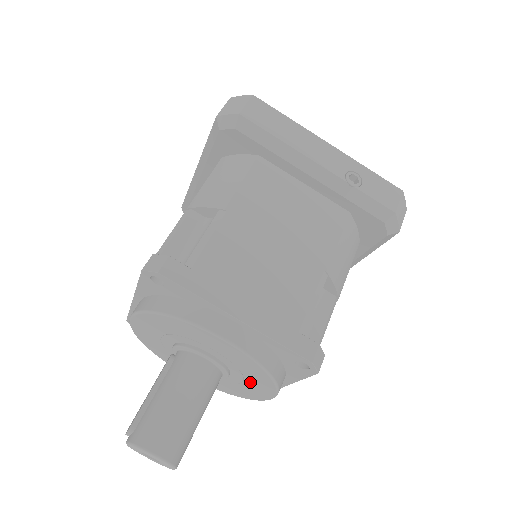
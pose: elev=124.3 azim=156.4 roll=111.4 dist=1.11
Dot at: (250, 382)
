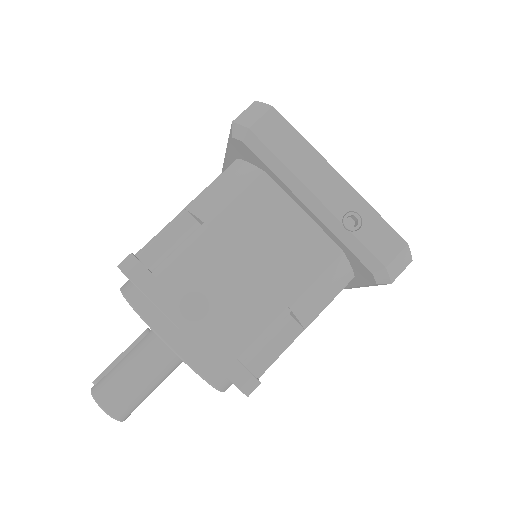
Dot at: occluded
